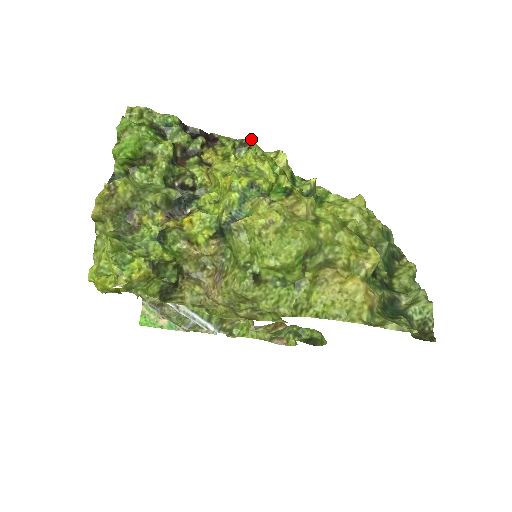
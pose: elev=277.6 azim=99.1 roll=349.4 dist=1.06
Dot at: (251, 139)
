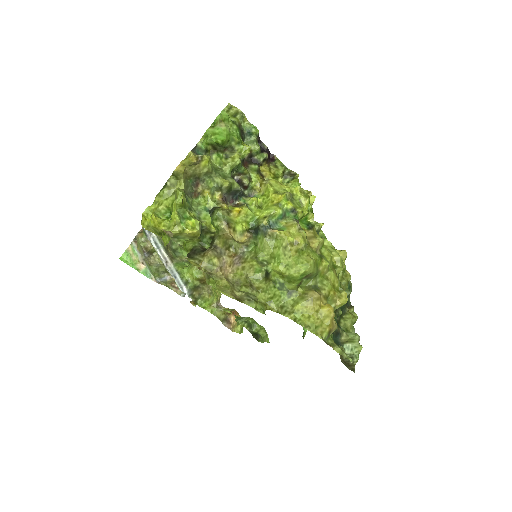
Dot at: (298, 174)
